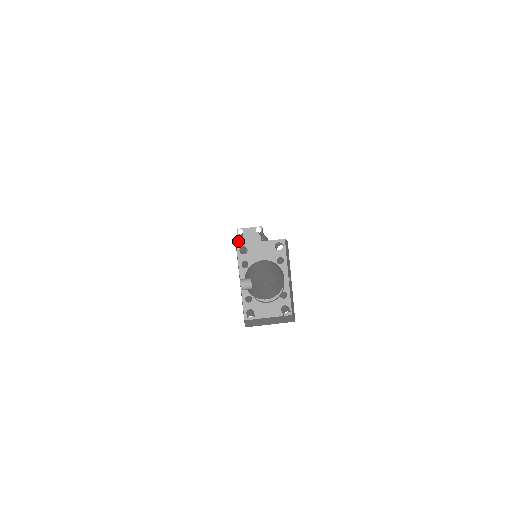
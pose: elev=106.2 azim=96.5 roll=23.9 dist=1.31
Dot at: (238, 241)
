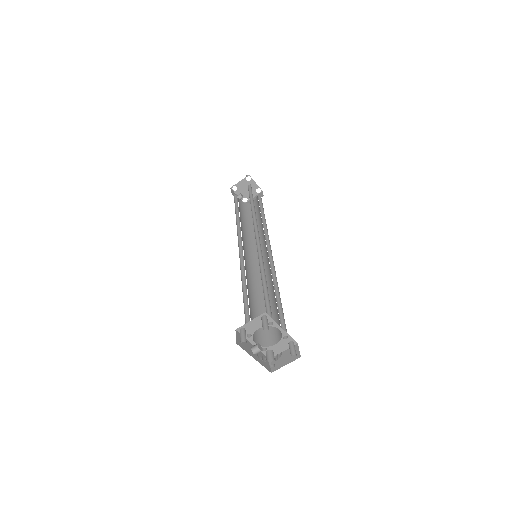
Dot at: occluded
